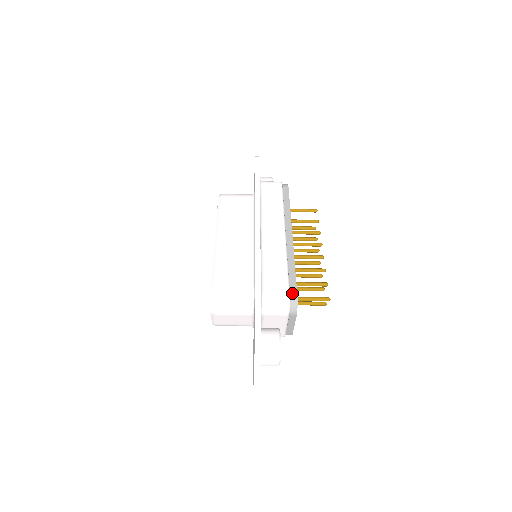
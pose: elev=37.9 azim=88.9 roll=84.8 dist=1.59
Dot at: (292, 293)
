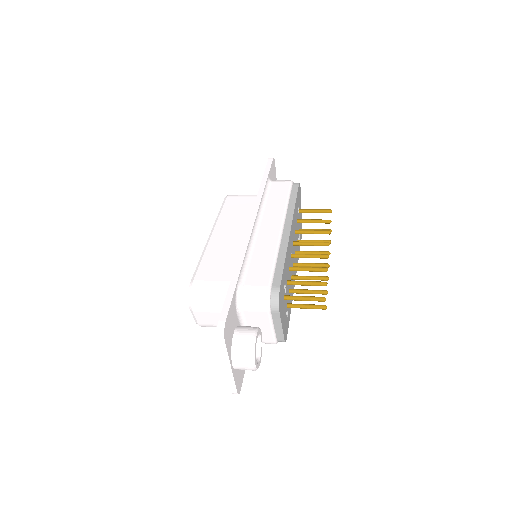
Dot at: (274, 286)
